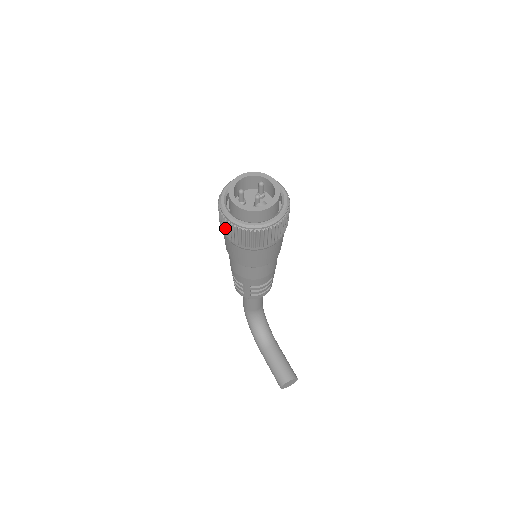
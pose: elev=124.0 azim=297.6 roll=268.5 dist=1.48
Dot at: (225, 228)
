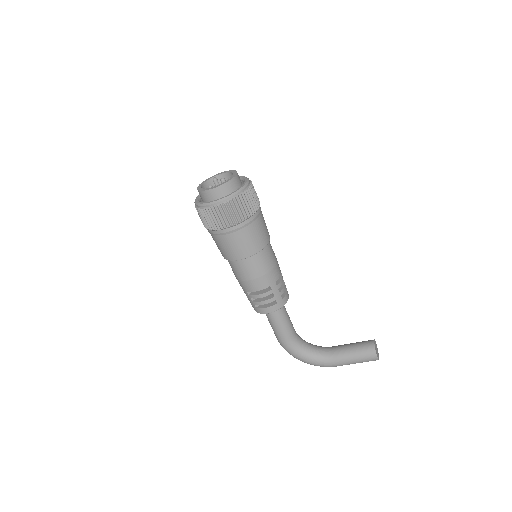
Dot at: (225, 219)
